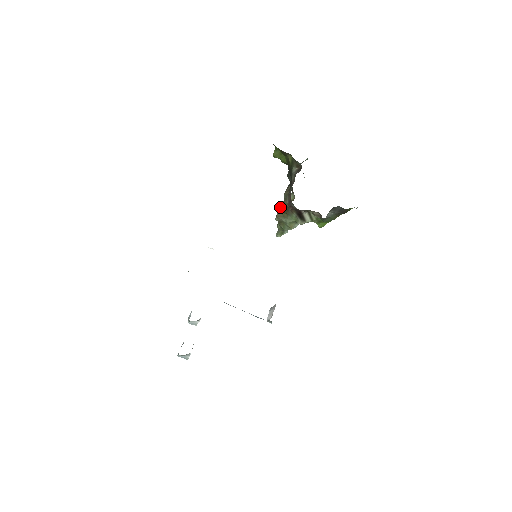
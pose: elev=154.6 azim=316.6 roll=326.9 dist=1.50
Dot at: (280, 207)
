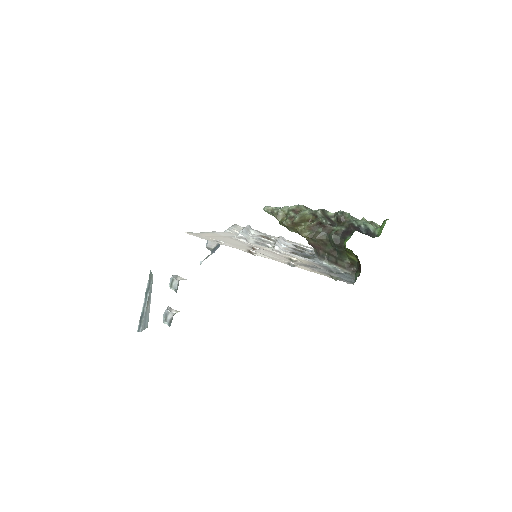
Dot at: (298, 225)
